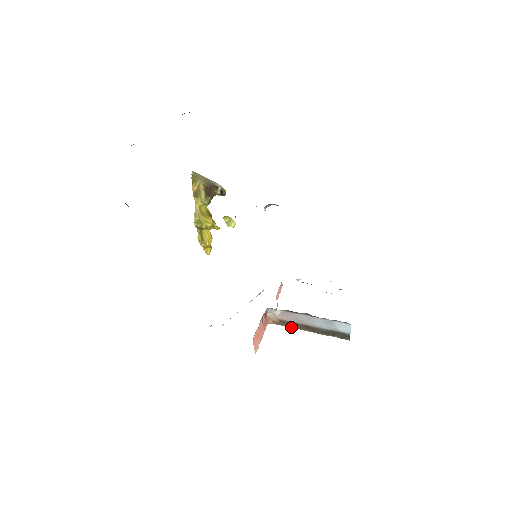
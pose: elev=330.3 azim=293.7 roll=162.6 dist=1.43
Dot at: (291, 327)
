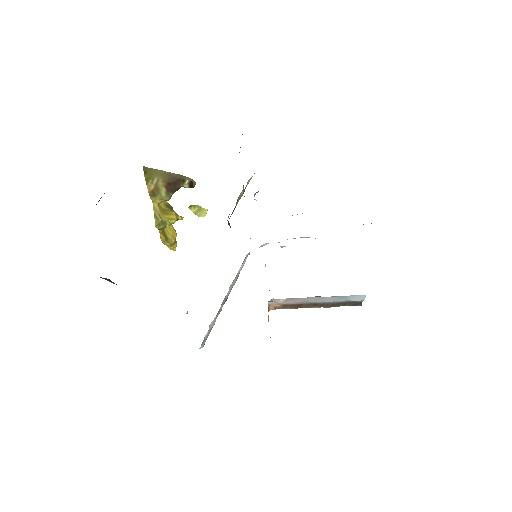
Dot at: (296, 308)
